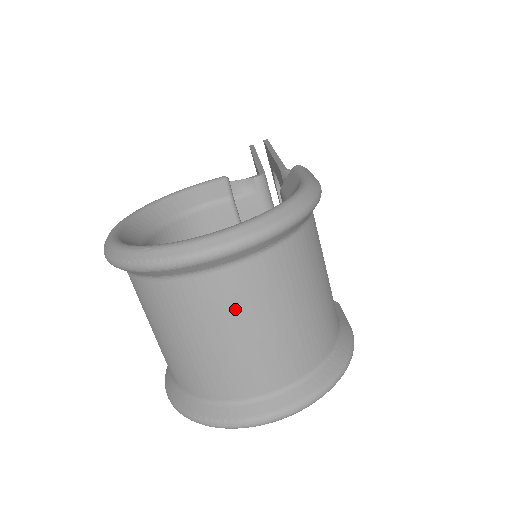
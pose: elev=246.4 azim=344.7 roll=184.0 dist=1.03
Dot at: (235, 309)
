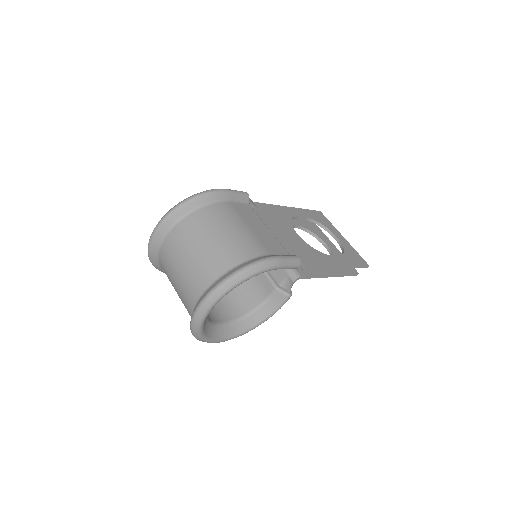
Dot at: (175, 253)
